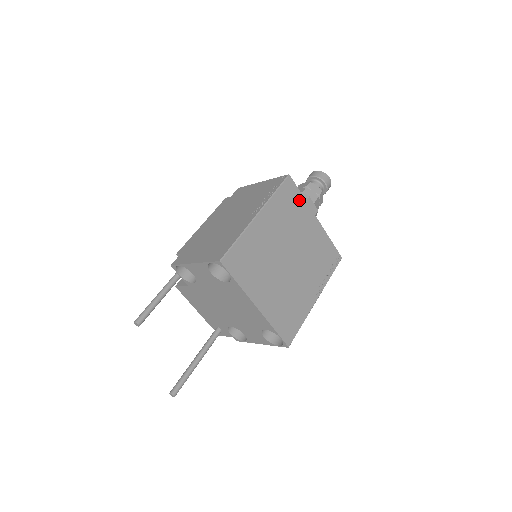
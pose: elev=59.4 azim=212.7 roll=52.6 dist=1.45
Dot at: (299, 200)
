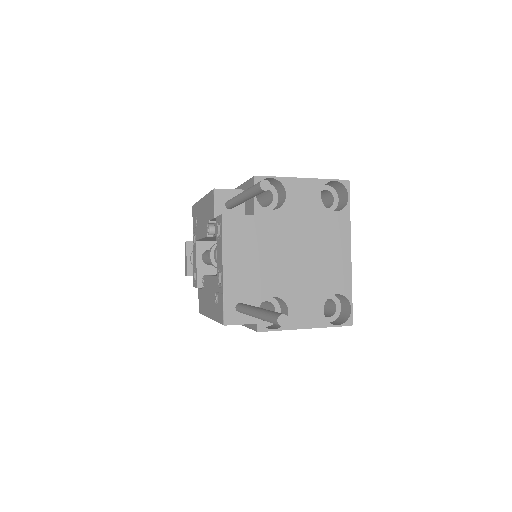
Dot at: occluded
